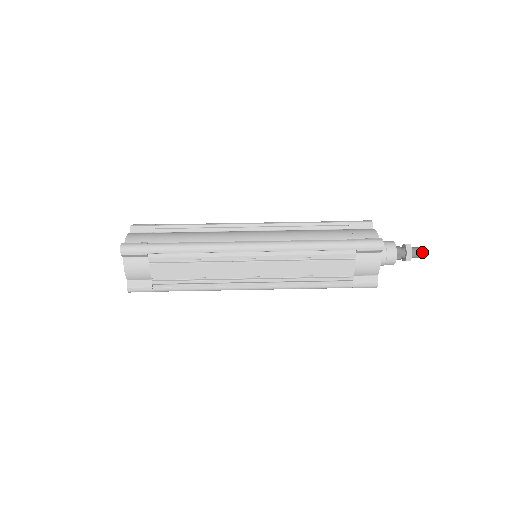
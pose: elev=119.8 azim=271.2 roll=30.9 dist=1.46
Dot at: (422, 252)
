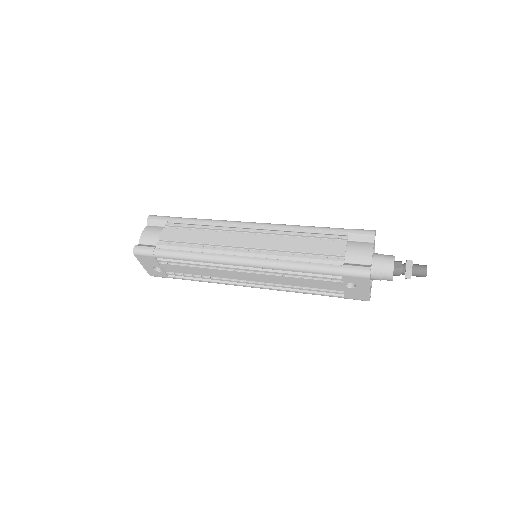
Dot at: (425, 265)
